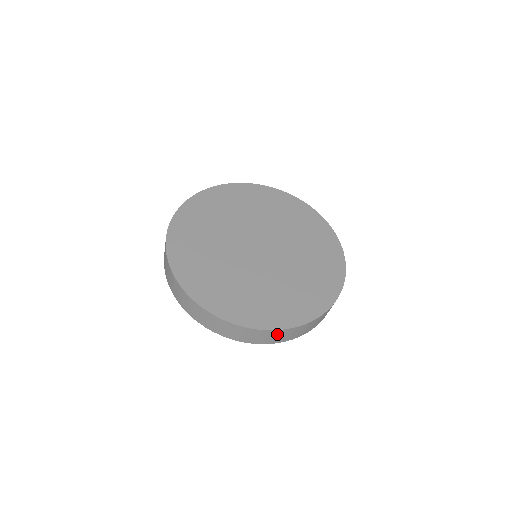
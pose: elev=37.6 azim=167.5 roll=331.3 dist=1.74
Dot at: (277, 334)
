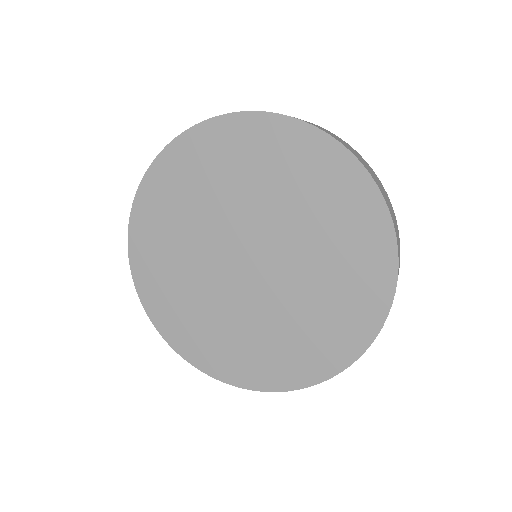
Dot at: occluded
